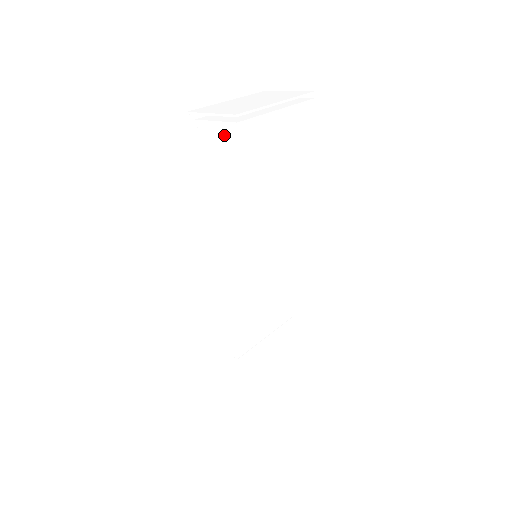
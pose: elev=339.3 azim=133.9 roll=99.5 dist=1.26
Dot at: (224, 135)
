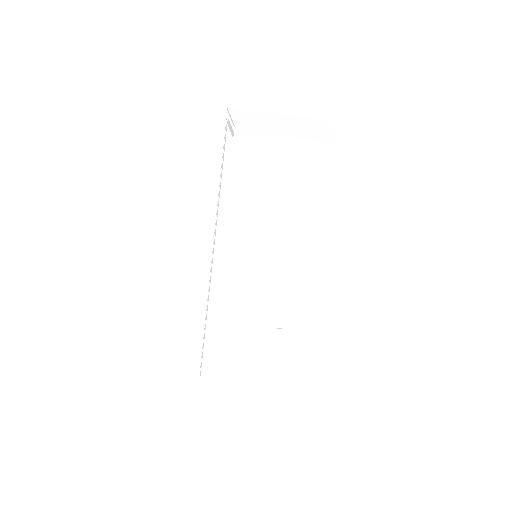
Dot at: (254, 141)
